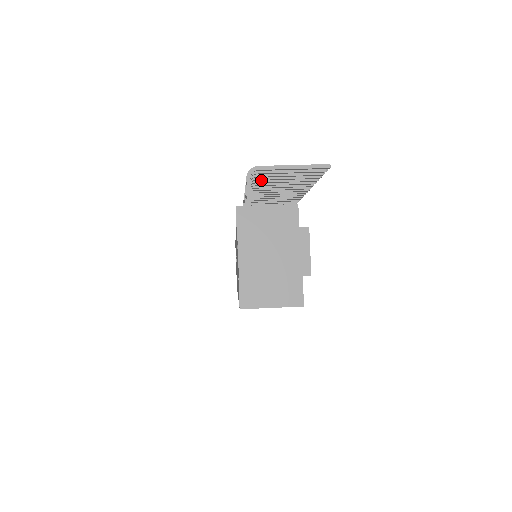
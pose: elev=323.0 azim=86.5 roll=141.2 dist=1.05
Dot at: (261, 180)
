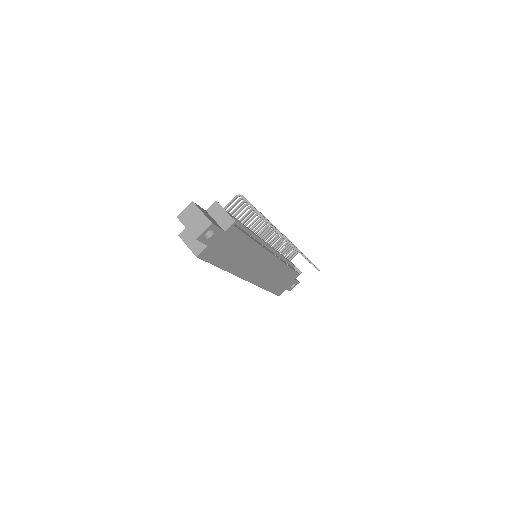
Dot at: occluded
